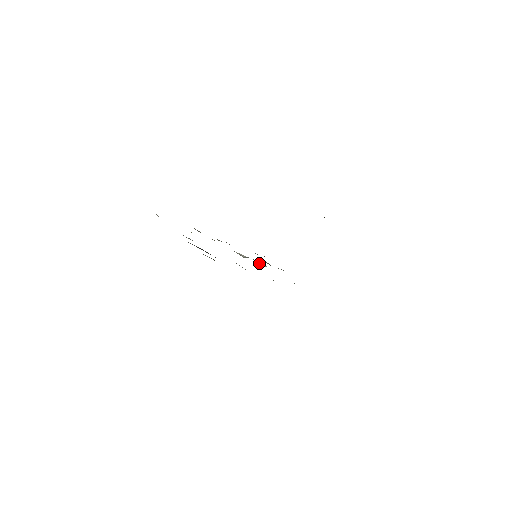
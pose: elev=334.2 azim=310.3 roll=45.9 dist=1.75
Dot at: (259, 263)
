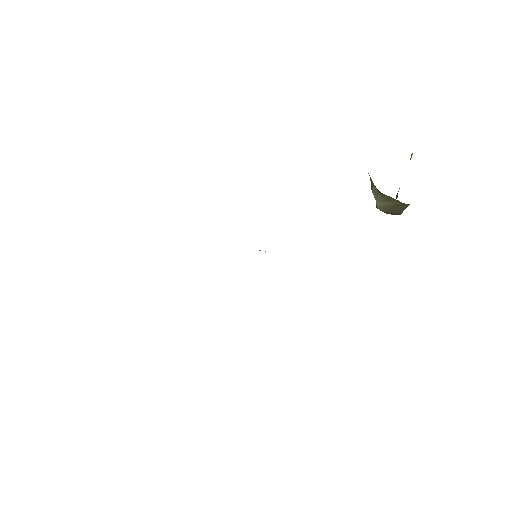
Dot at: occluded
